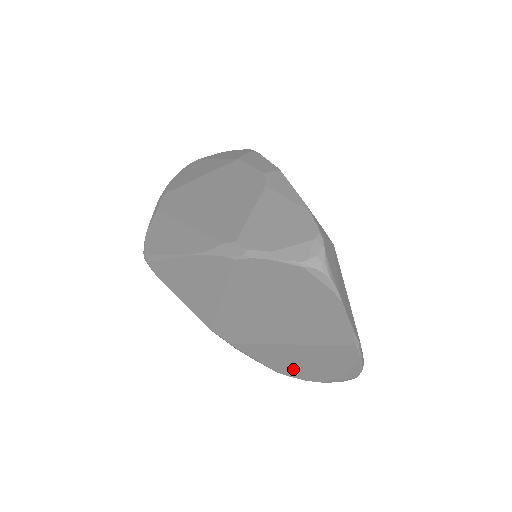
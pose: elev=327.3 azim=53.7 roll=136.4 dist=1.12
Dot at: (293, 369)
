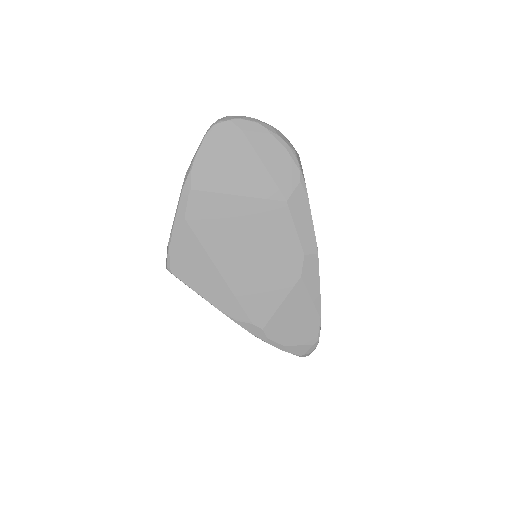
Dot at: occluded
